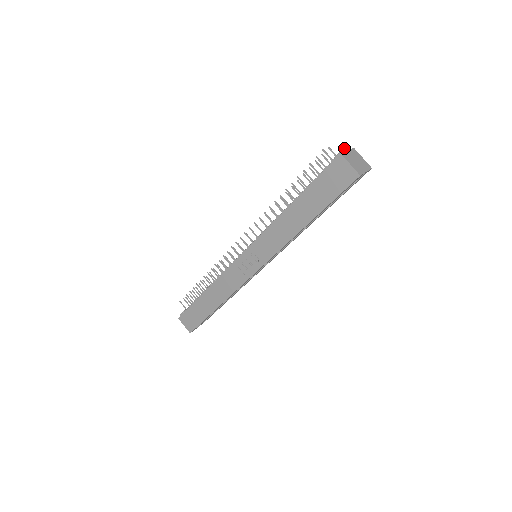
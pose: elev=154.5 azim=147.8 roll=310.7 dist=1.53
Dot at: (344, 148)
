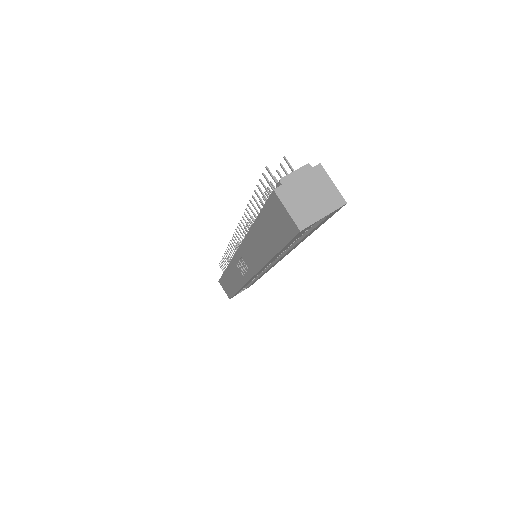
Dot at: occluded
